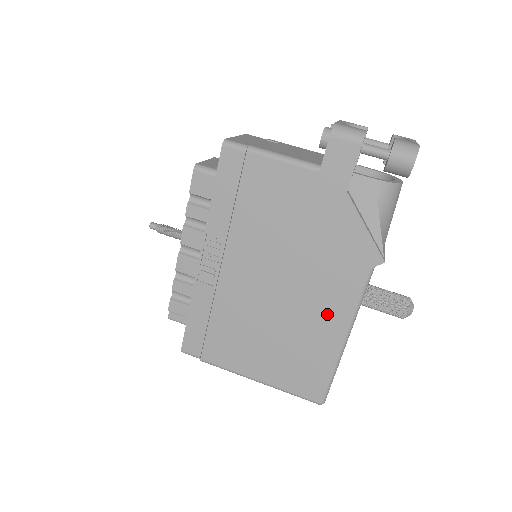
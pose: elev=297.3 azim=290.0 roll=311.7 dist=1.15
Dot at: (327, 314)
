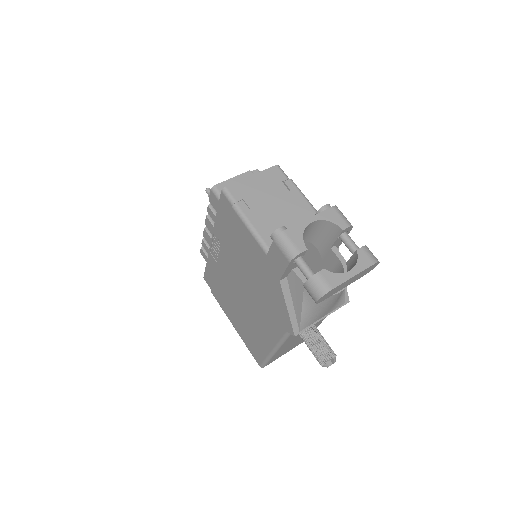
Dot at: (265, 331)
